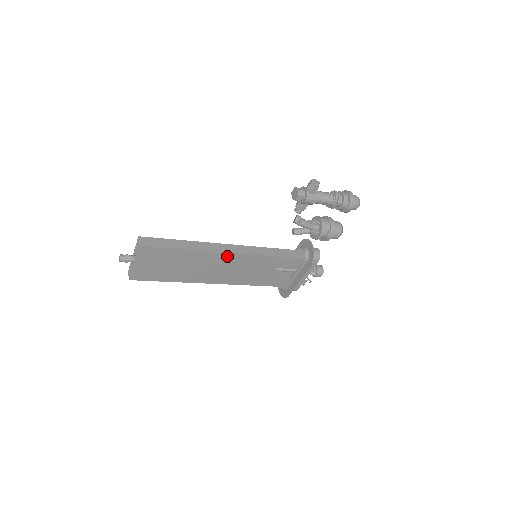
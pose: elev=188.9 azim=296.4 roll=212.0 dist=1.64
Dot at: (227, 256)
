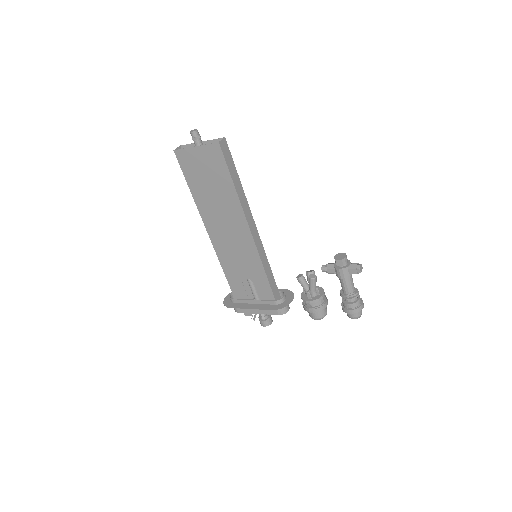
Dot at: (245, 229)
